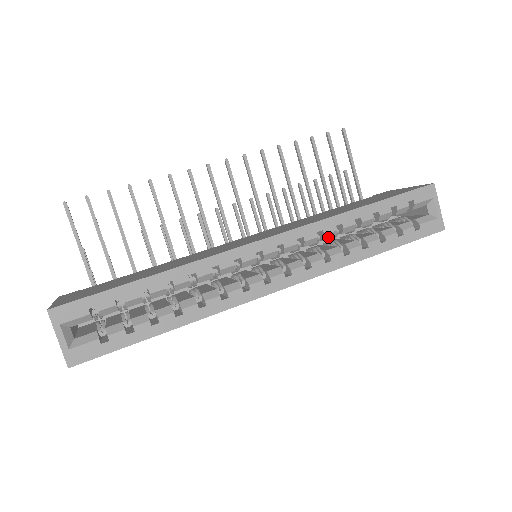
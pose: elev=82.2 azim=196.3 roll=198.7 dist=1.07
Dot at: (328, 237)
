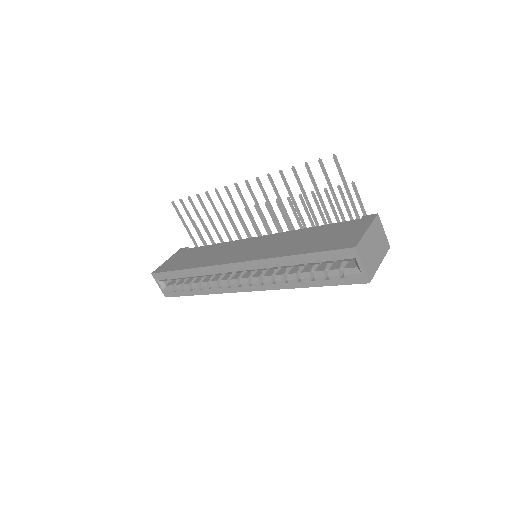
Dot at: (274, 268)
